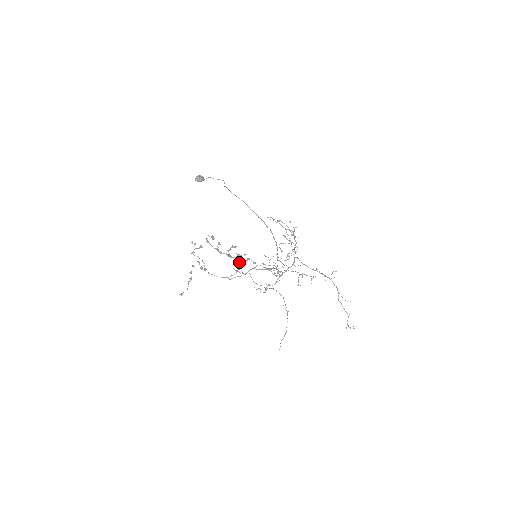
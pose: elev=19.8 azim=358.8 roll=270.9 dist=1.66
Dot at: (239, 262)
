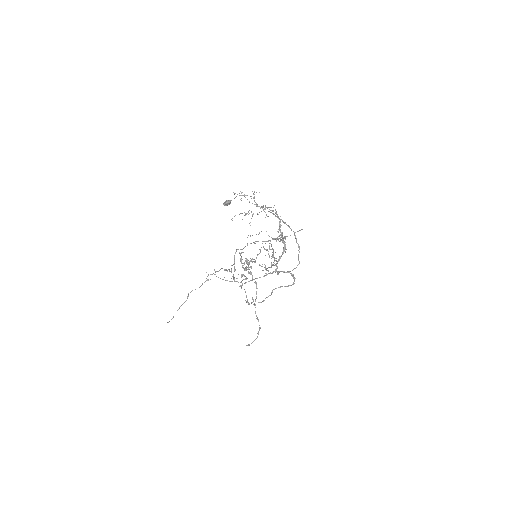
Dot at: (248, 271)
